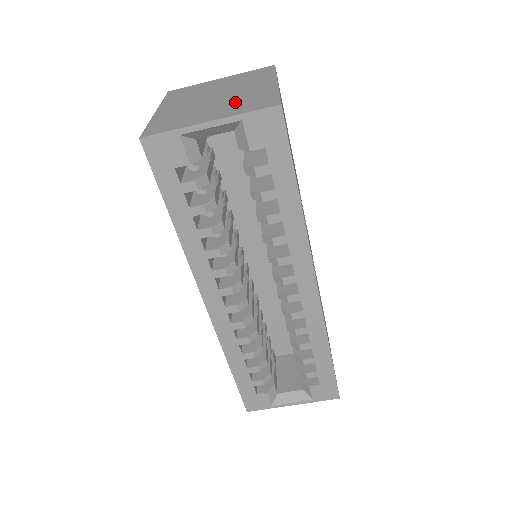
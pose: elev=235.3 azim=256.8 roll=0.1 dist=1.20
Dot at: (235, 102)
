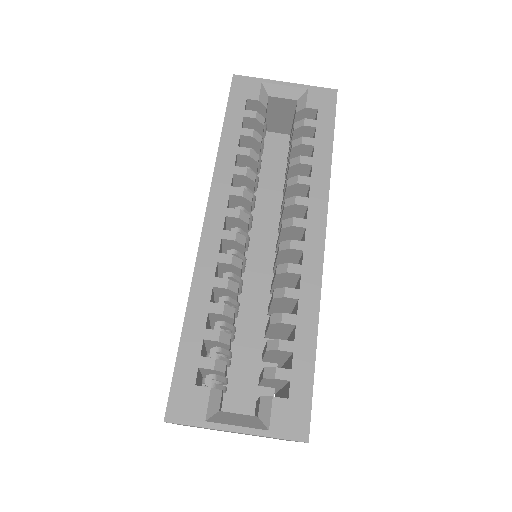
Dot at: occluded
